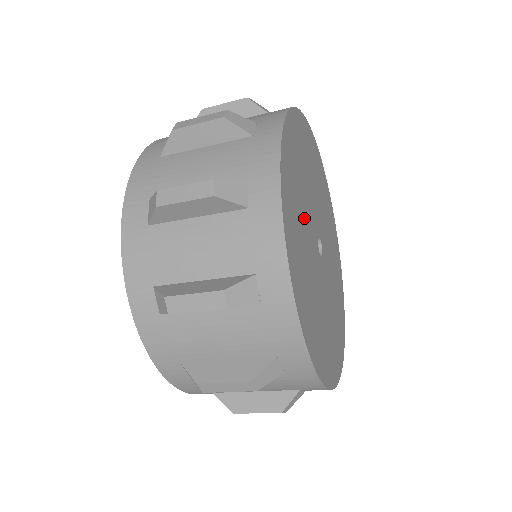
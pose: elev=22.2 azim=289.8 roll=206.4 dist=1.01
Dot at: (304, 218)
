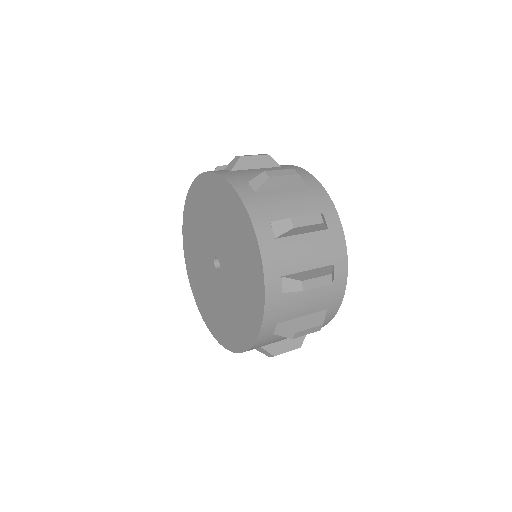
Dot at: occluded
